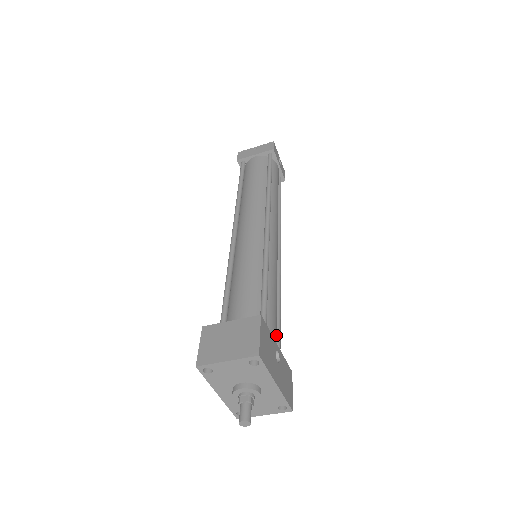
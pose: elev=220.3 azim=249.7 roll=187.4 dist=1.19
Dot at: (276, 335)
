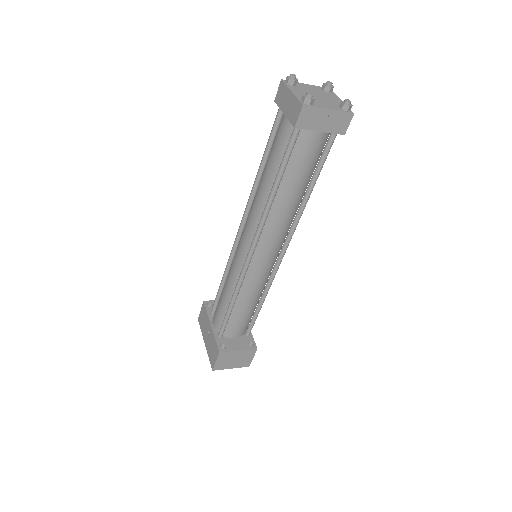
Dot at: occluded
